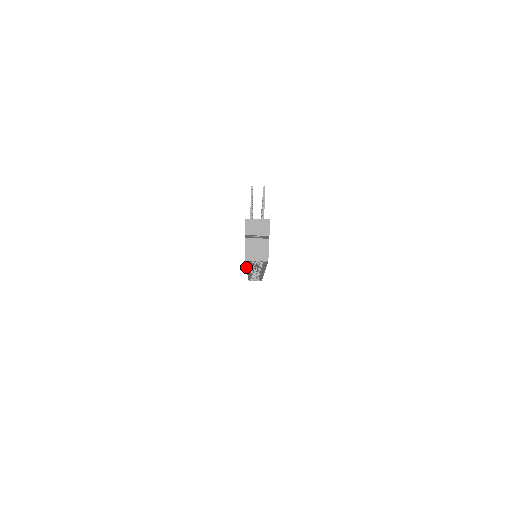
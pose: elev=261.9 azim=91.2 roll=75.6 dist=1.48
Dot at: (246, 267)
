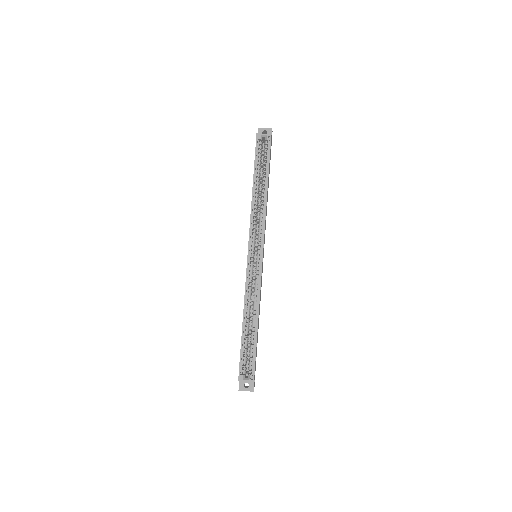
Dot at: (253, 184)
